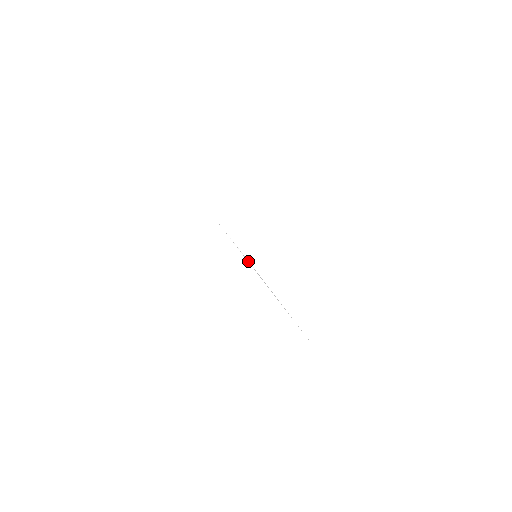
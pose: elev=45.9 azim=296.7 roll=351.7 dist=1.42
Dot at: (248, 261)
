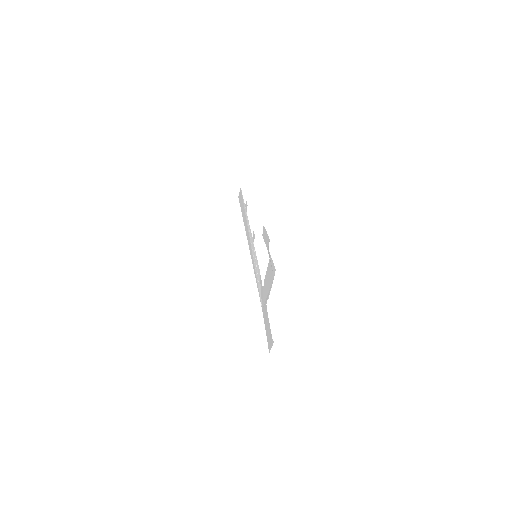
Dot at: occluded
